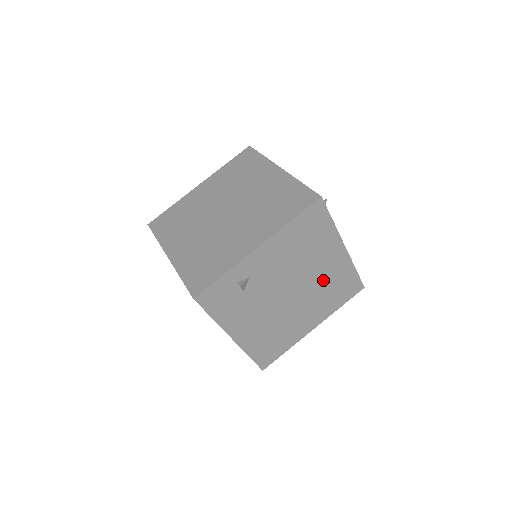
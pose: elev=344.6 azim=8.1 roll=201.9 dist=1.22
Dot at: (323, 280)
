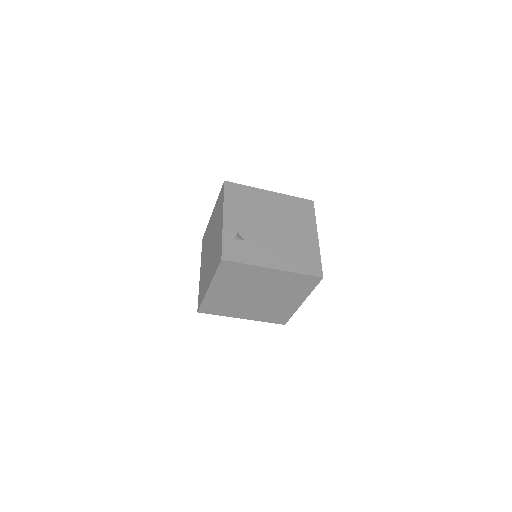
Dot at: (282, 211)
